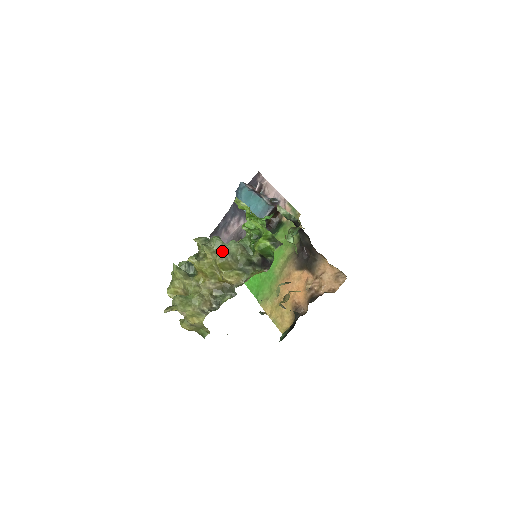
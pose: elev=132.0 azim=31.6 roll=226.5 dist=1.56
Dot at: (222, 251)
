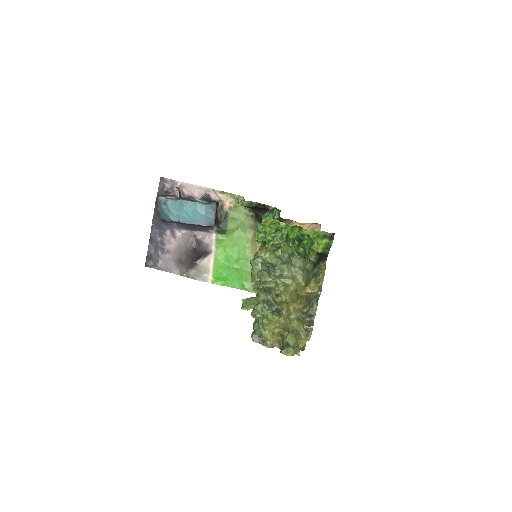
Dot at: (298, 272)
